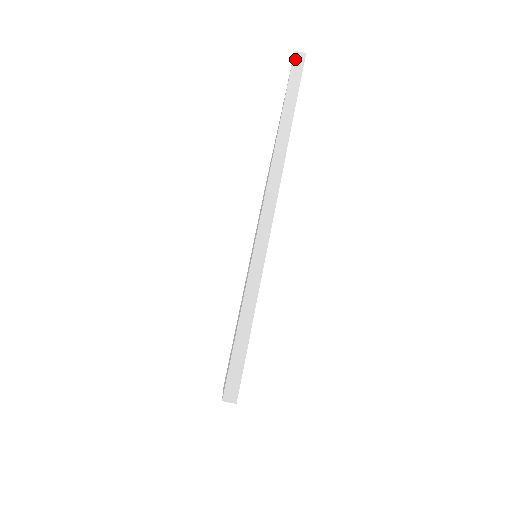
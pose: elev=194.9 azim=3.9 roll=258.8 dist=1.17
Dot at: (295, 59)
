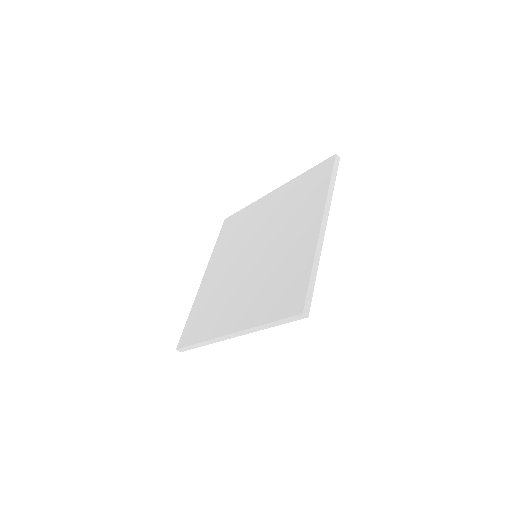
Dot at: (336, 158)
